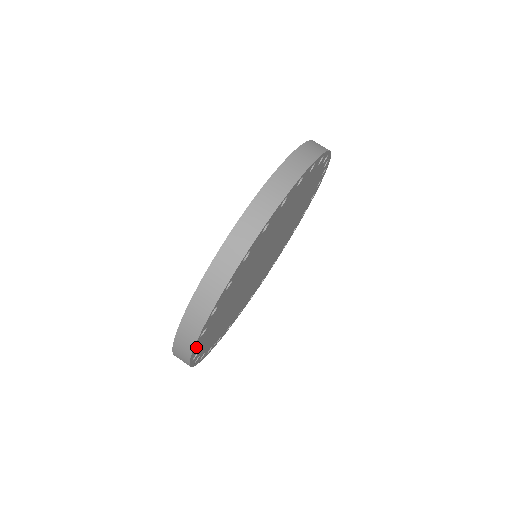
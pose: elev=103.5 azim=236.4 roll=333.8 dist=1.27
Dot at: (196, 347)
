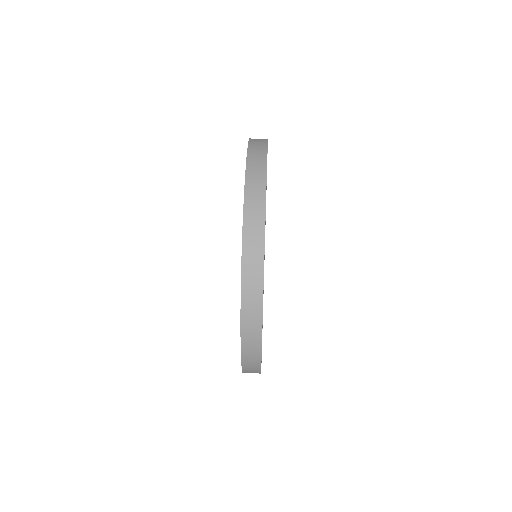
Dot at: occluded
